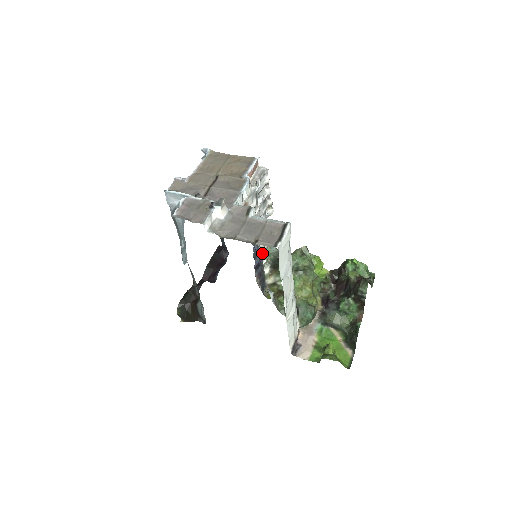
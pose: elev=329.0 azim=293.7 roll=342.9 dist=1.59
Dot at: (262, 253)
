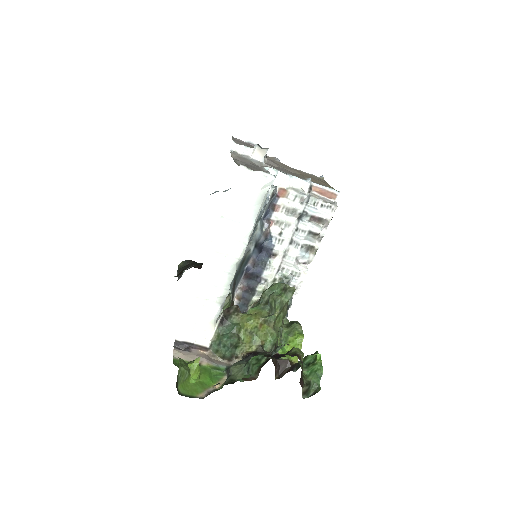
Dot at: (266, 271)
